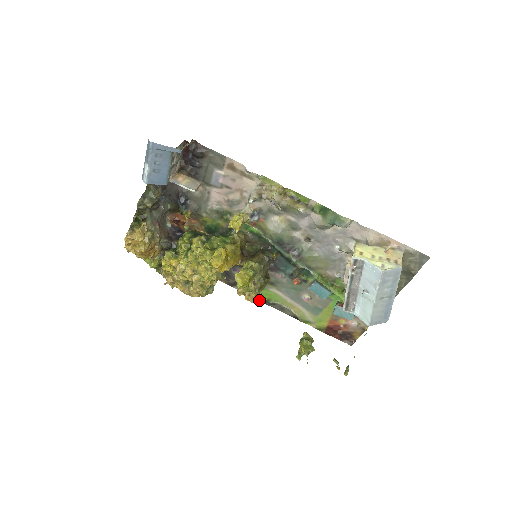
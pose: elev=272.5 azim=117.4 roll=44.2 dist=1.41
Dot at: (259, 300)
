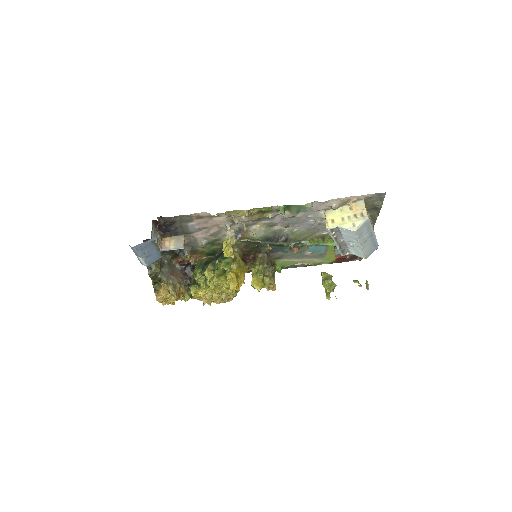
Dot at: occluded
